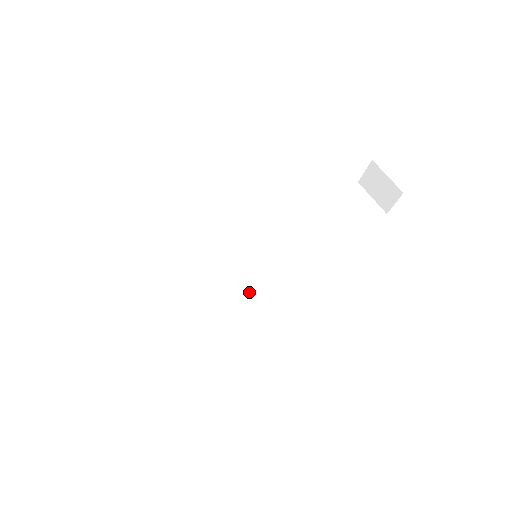
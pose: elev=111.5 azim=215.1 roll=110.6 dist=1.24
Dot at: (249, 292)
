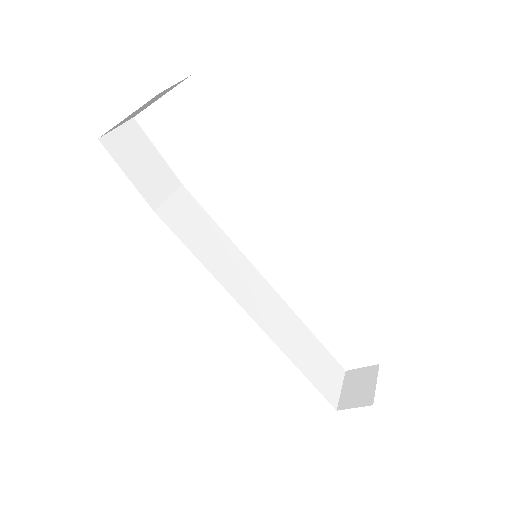
Dot at: (212, 267)
